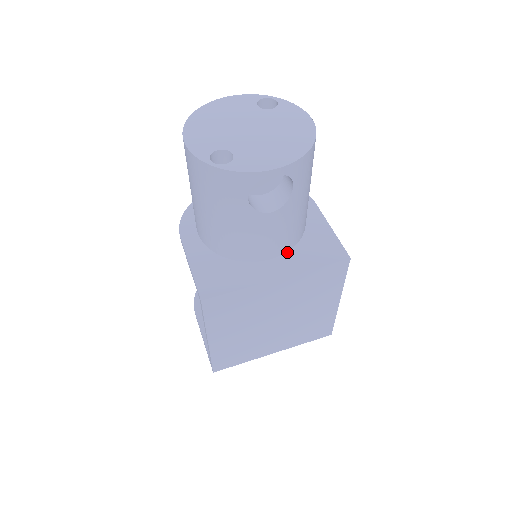
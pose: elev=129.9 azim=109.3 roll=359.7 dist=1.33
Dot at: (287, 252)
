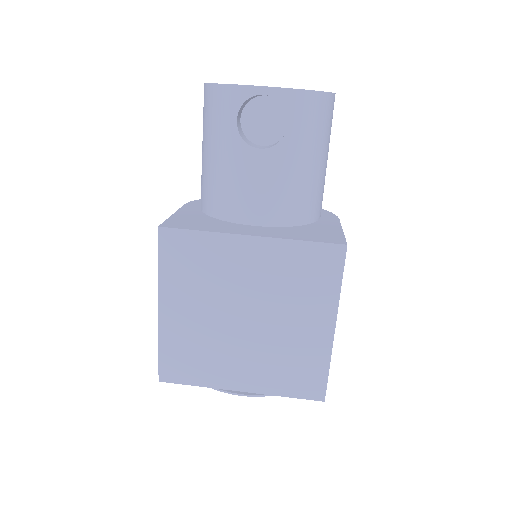
Dot at: (278, 228)
